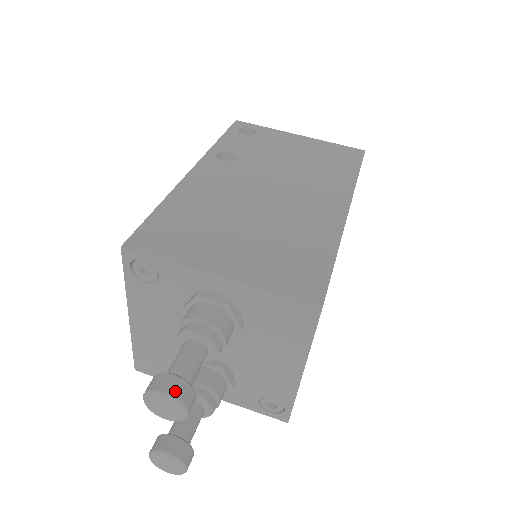
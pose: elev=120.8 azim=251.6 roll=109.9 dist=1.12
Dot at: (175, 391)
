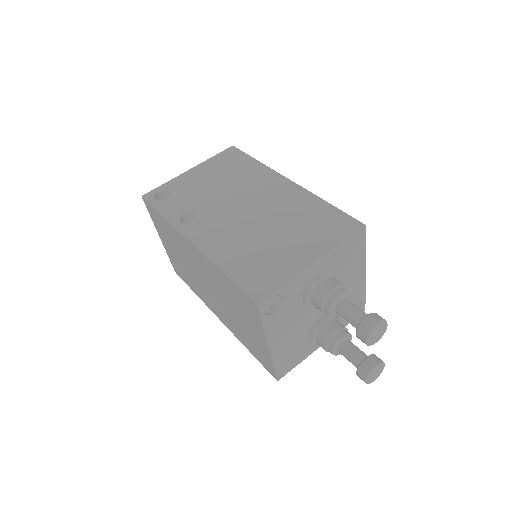
Dot at: (378, 319)
